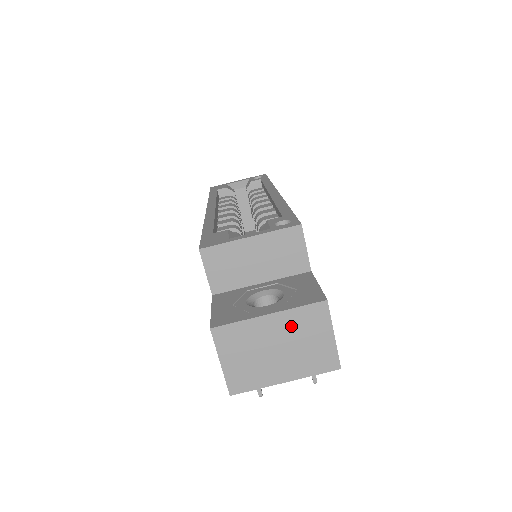
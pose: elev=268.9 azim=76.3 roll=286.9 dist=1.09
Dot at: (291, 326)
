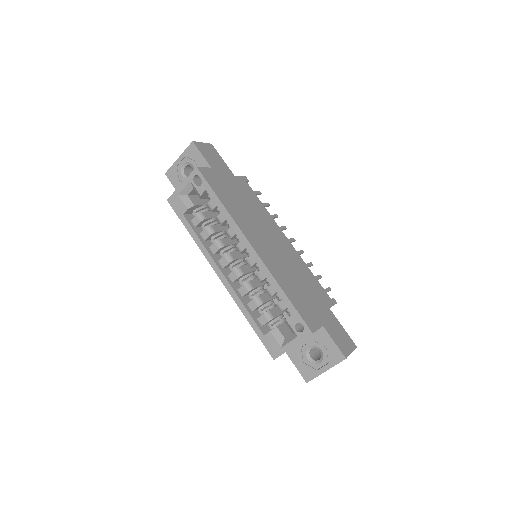
Dot at: occluded
